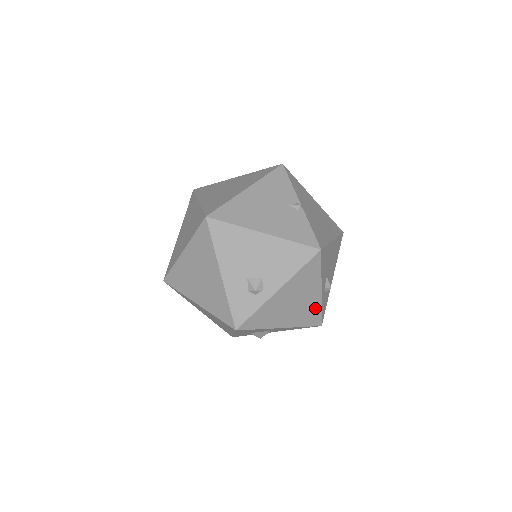
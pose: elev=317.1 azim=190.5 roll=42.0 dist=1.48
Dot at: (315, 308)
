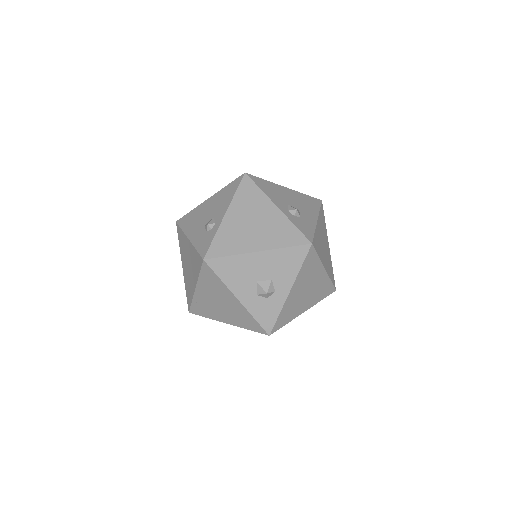
Dot at: (285, 225)
